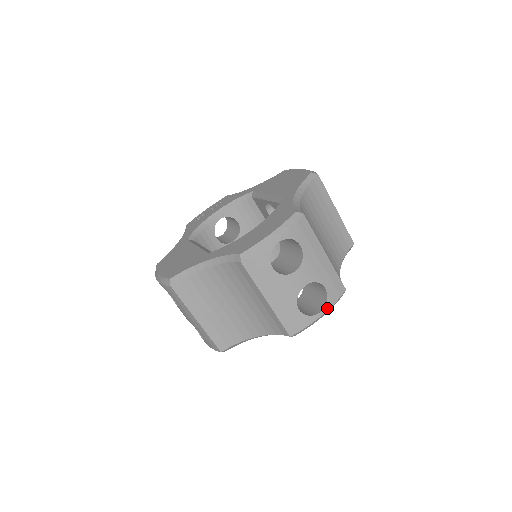
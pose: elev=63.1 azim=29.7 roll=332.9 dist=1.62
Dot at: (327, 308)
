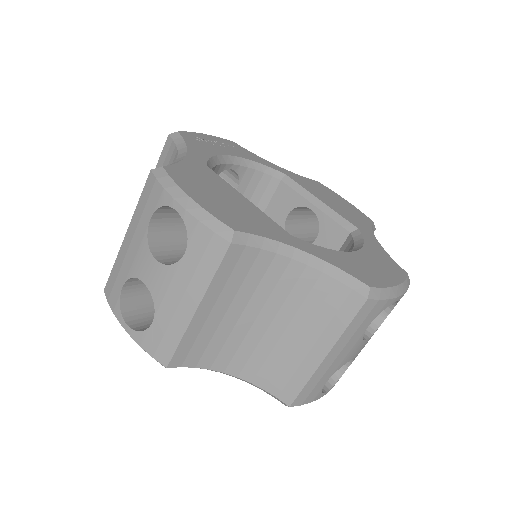
Dot at: (330, 389)
